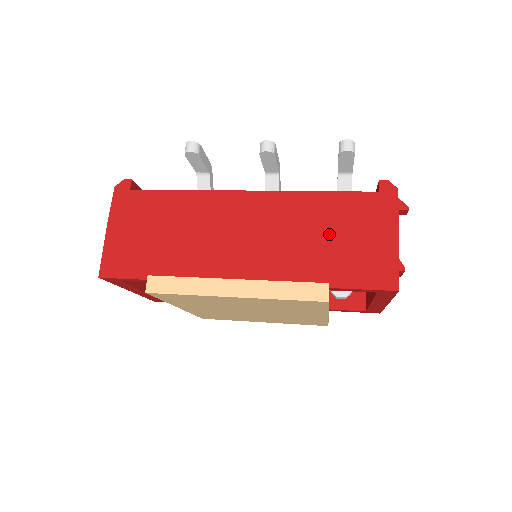
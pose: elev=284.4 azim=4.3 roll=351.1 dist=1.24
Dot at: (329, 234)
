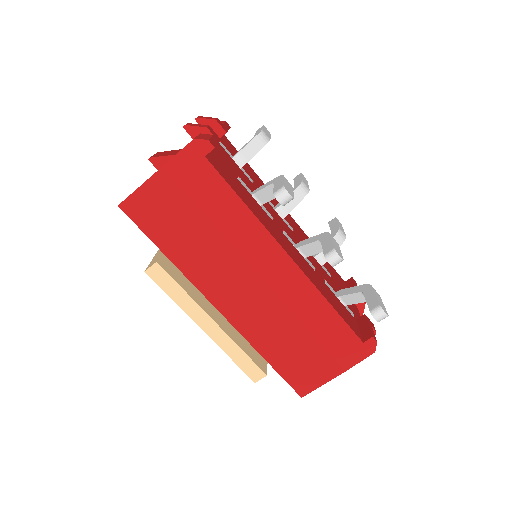
Dot at: (304, 337)
